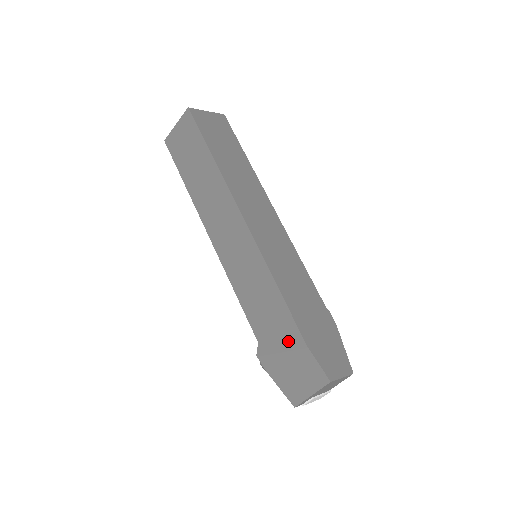
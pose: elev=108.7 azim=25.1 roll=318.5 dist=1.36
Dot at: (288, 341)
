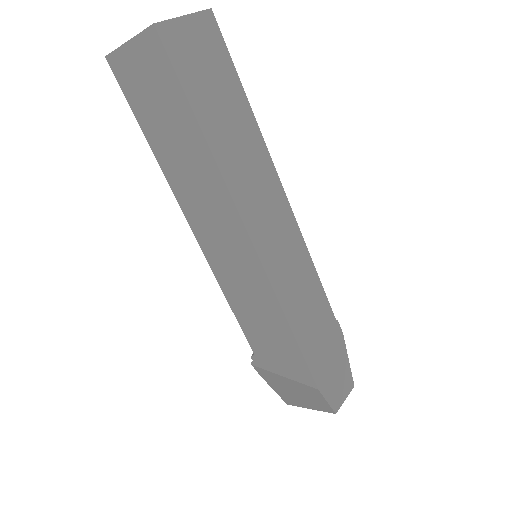
Dot at: (294, 374)
